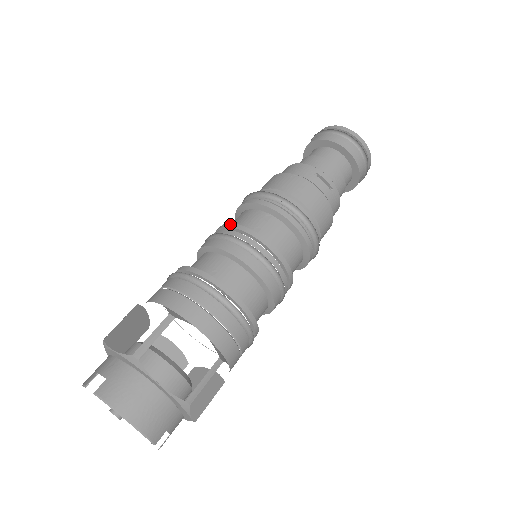
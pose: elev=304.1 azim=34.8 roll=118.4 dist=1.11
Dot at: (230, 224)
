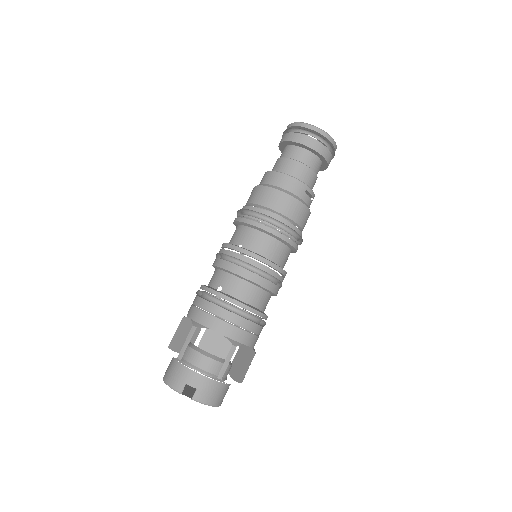
Dot at: (252, 254)
